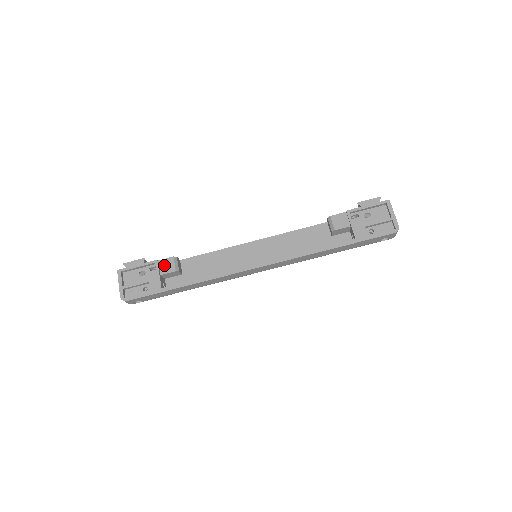
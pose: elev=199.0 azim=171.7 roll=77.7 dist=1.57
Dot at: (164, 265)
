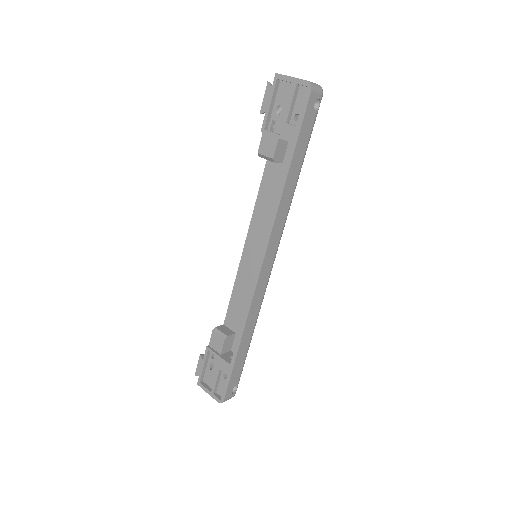
Dot at: (215, 344)
